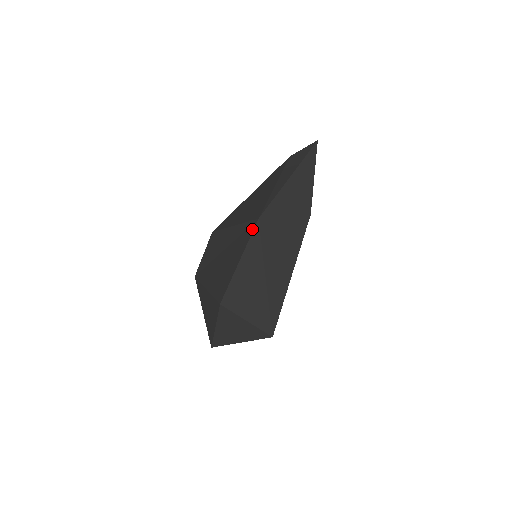
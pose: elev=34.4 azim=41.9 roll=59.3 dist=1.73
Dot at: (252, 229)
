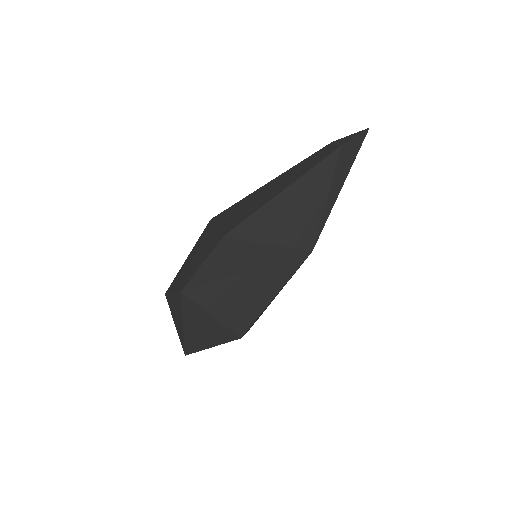
Dot at: (301, 262)
